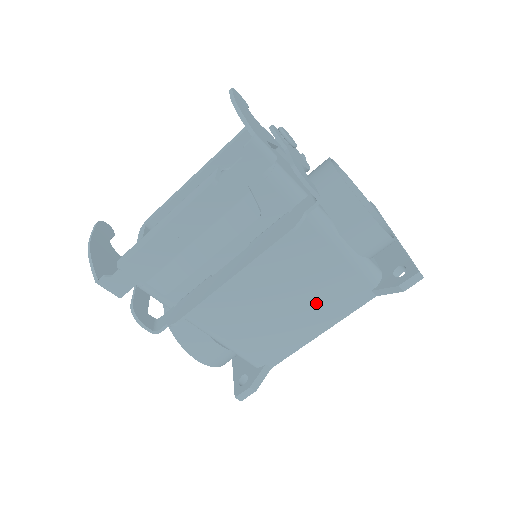
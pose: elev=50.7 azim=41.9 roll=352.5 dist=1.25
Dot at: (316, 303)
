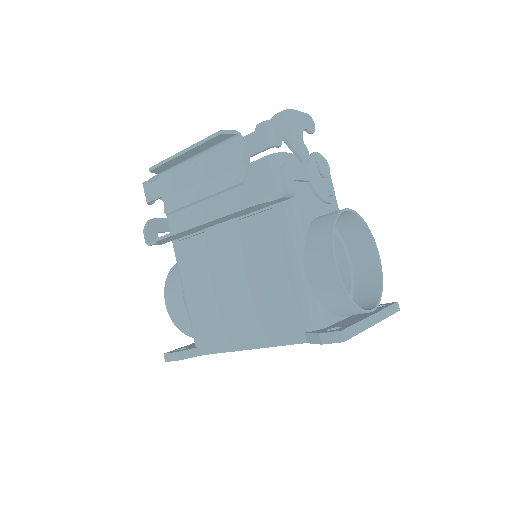
Dot at: (258, 311)
